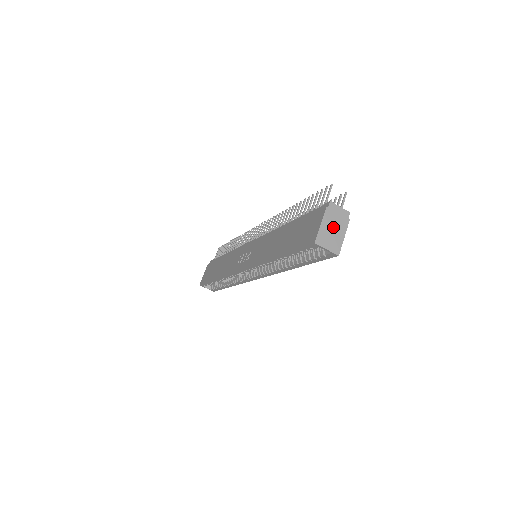
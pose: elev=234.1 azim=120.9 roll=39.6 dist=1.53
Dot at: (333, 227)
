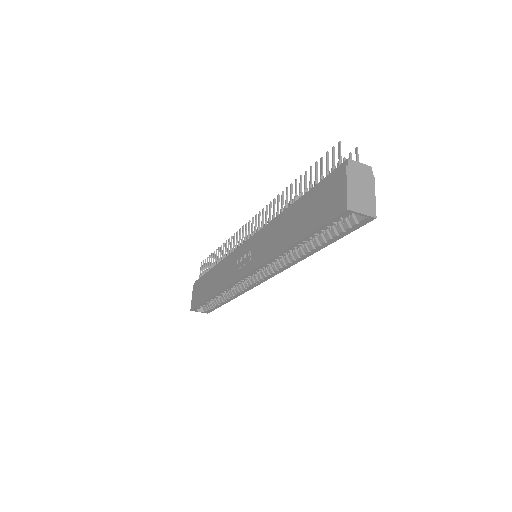
Dot at: (360, 187)
